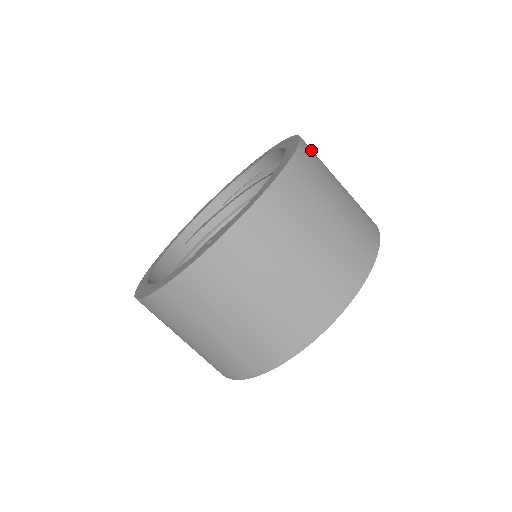
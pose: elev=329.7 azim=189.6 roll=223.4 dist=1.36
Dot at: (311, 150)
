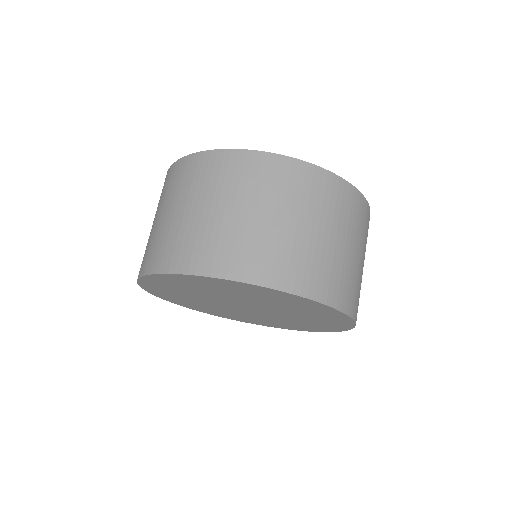
Dot at: occluded
